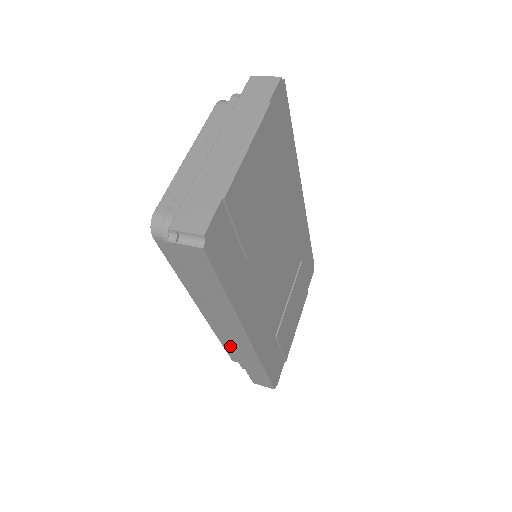
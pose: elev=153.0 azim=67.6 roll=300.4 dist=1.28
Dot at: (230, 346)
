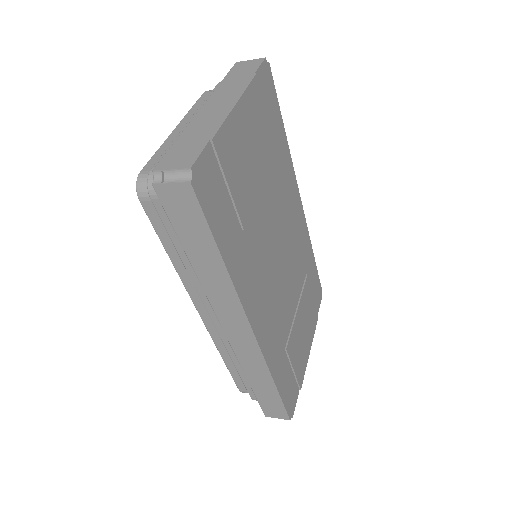
Dot at: (234, 361)
